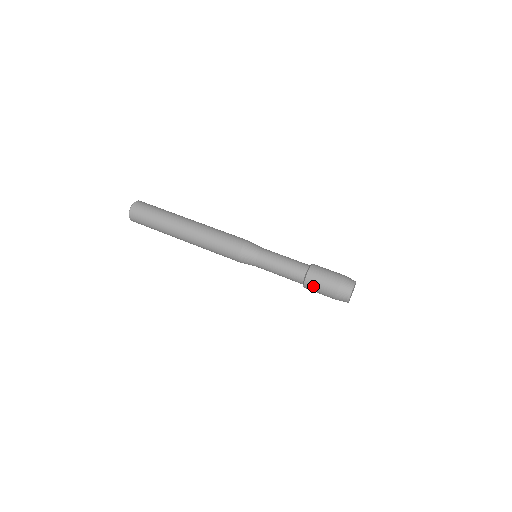
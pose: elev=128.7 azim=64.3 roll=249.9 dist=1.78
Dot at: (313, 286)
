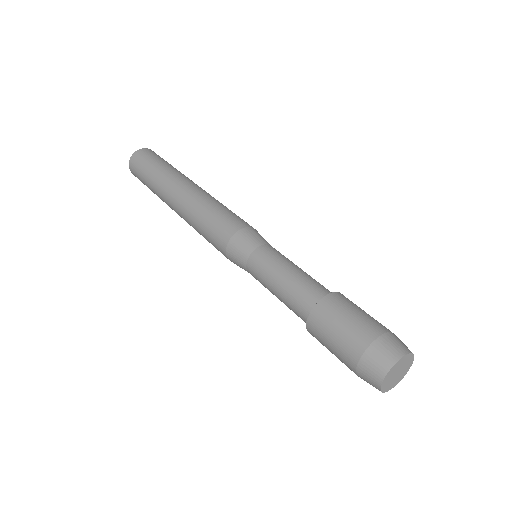
Dot at: (320, 333)
